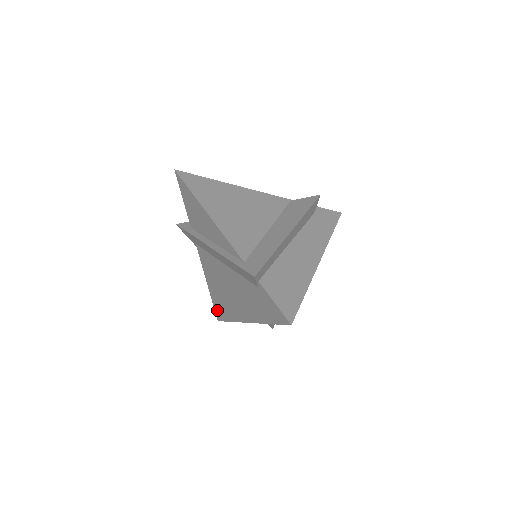
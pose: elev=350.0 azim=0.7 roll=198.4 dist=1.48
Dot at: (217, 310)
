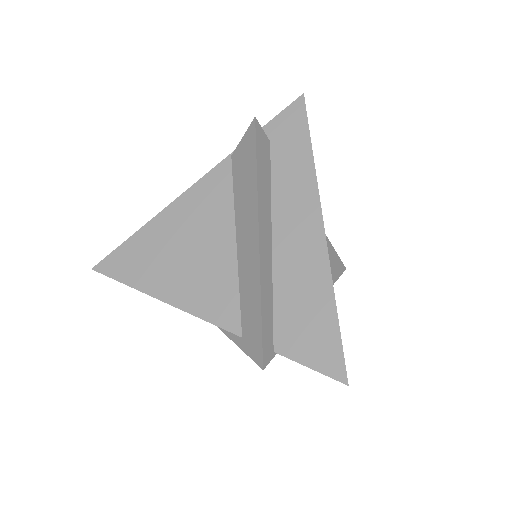
Dot at: occluded
